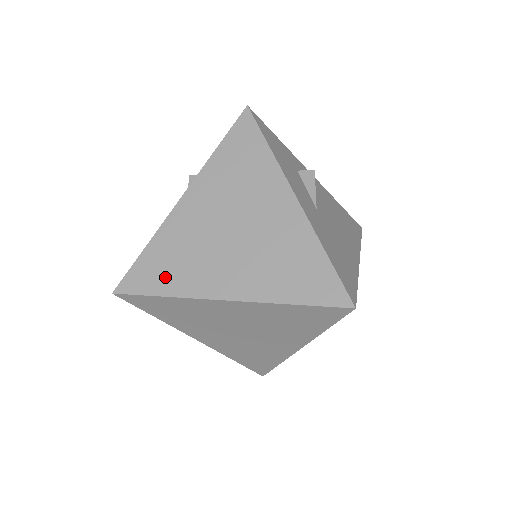
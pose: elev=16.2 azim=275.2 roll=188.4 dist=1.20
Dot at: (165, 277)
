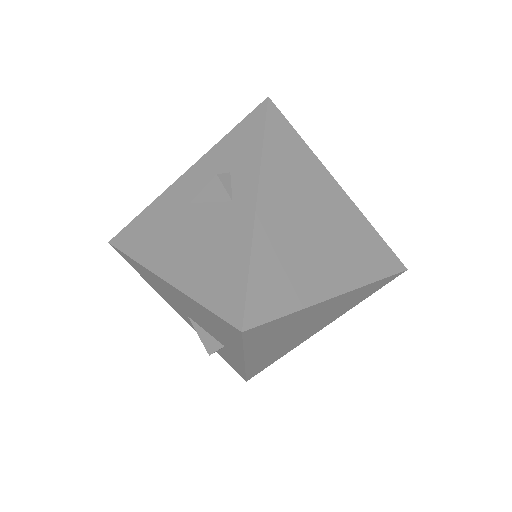
Dot at: (285, 291)
